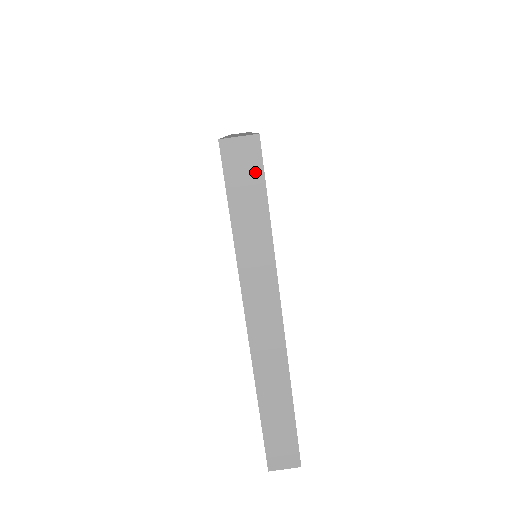
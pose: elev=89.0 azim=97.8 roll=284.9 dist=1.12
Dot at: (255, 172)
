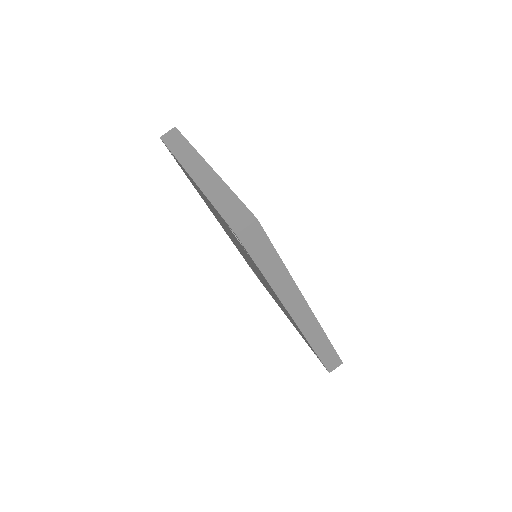
Dot at: (177, 135)
